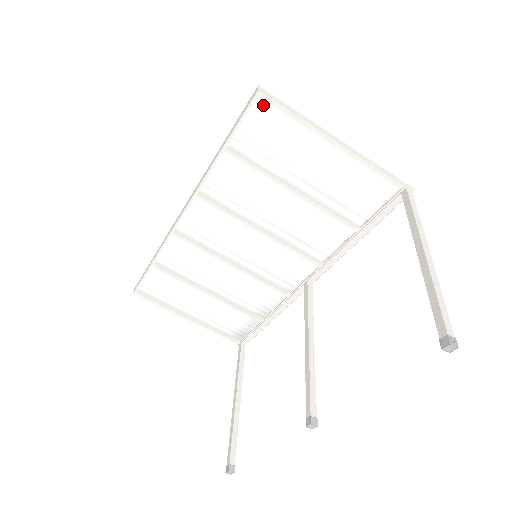
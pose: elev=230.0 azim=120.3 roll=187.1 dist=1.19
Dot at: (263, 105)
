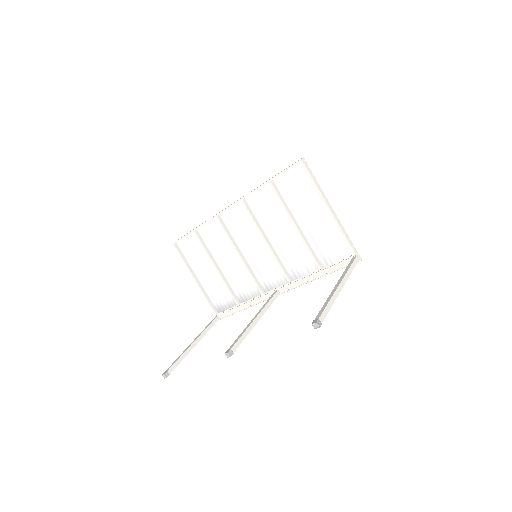
Dot at: (301, 168)
